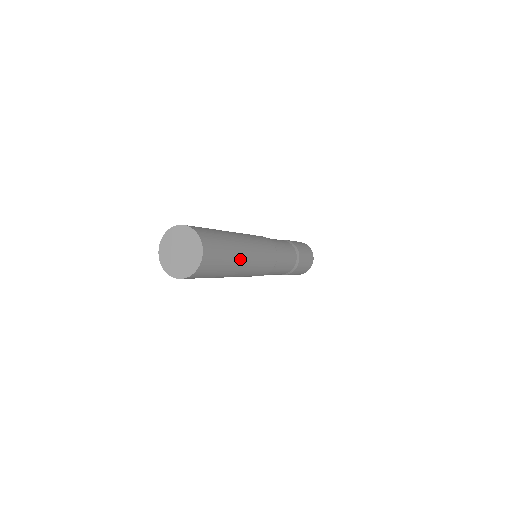
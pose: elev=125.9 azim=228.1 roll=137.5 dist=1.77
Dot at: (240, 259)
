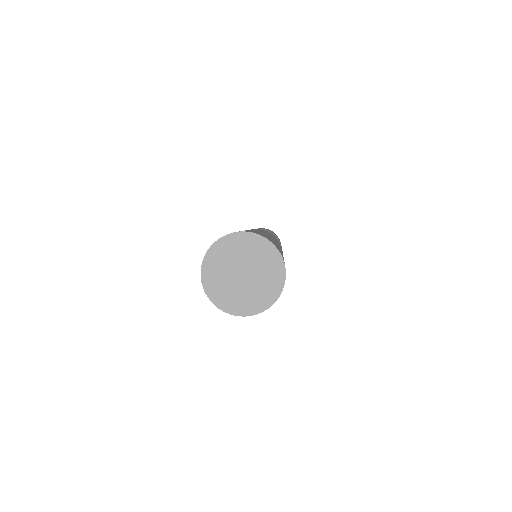
Dot at: occluded
